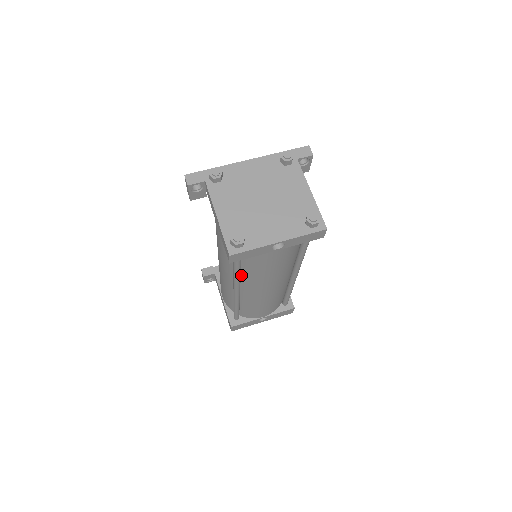
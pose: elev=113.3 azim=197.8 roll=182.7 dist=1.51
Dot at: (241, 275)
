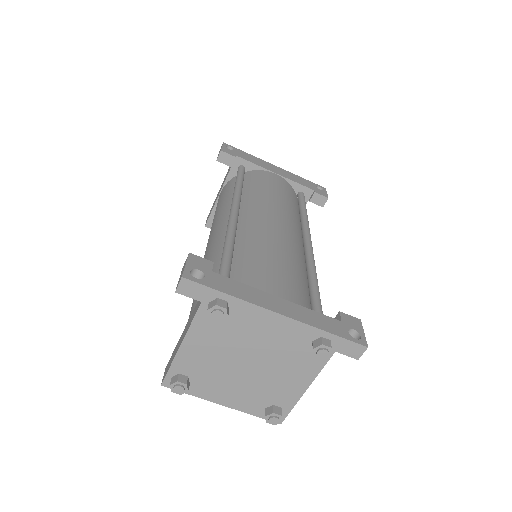
Dot at: occluded
